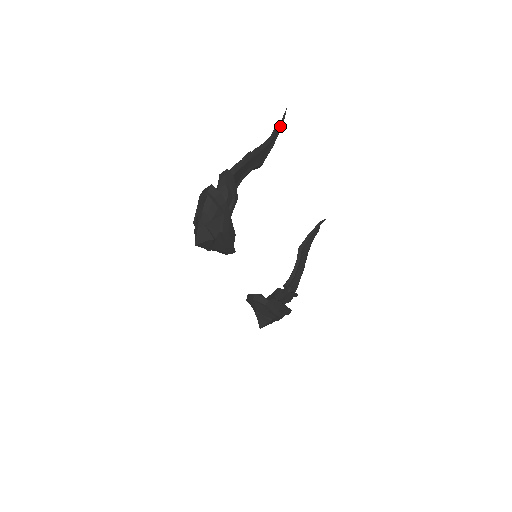
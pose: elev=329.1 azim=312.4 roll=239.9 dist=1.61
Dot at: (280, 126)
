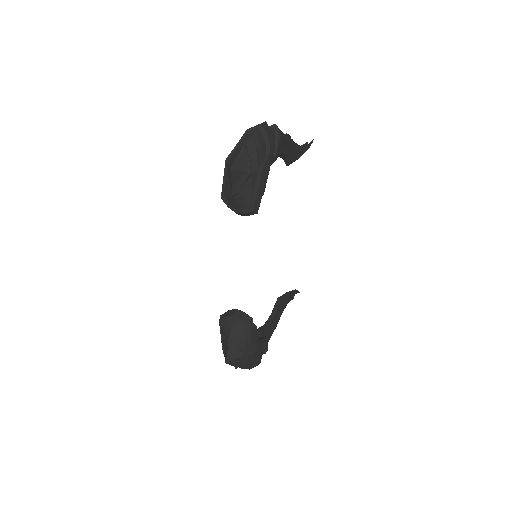
Dot at: (307, 147)
